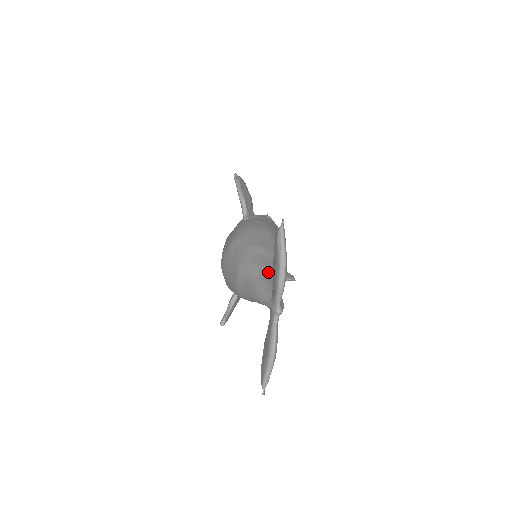
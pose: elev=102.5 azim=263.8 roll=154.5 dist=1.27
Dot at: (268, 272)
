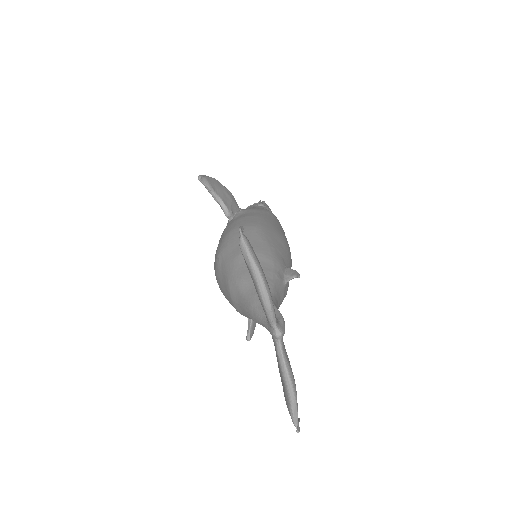
Dot at: occluded
